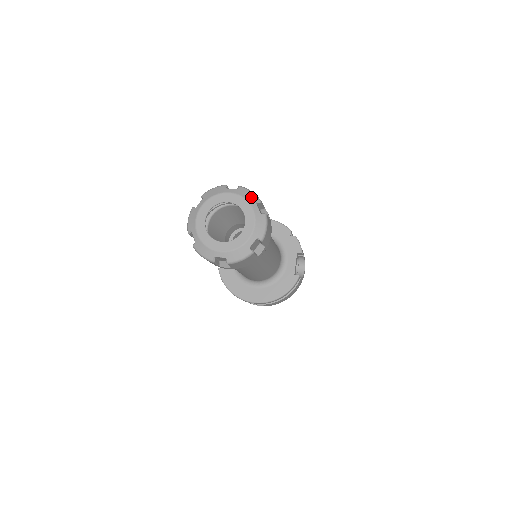
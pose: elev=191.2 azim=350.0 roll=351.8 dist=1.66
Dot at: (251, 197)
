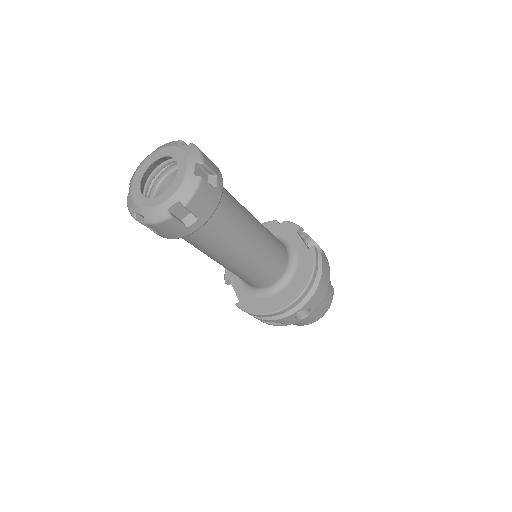
Dot at: (170, 143)
